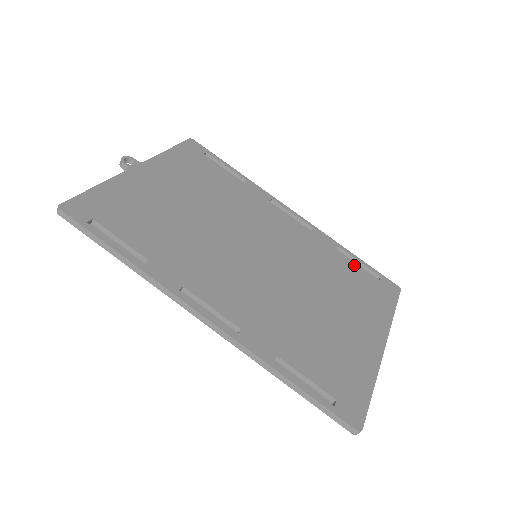
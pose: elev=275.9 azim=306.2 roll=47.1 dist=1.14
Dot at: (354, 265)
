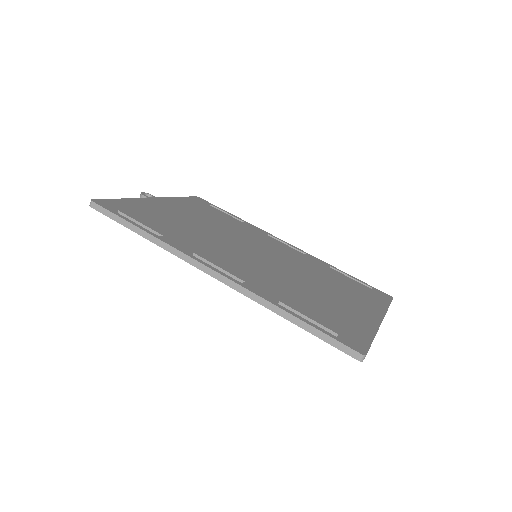
Dot at: (346, 277)
